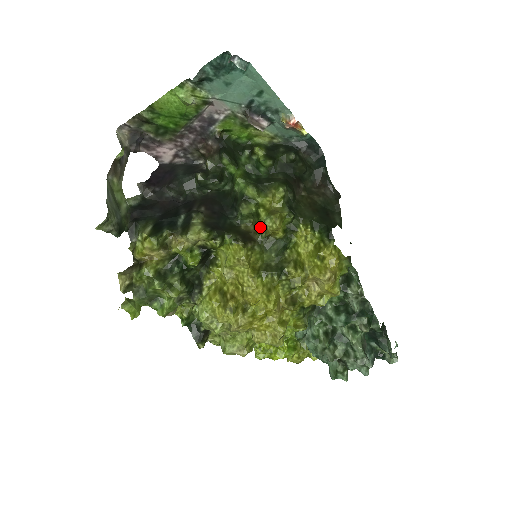
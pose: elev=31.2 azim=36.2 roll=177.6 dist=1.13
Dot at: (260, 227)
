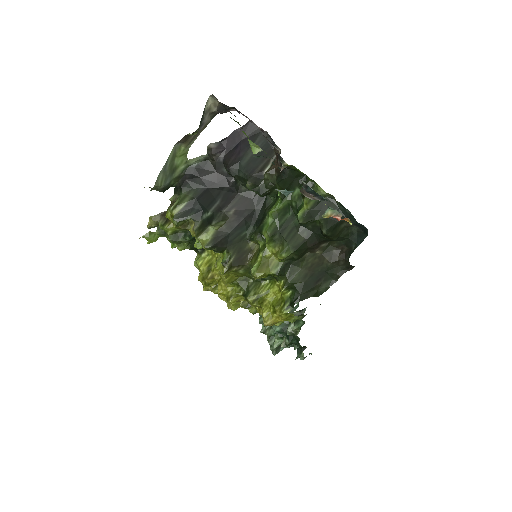
Dot at: (254, 261)
